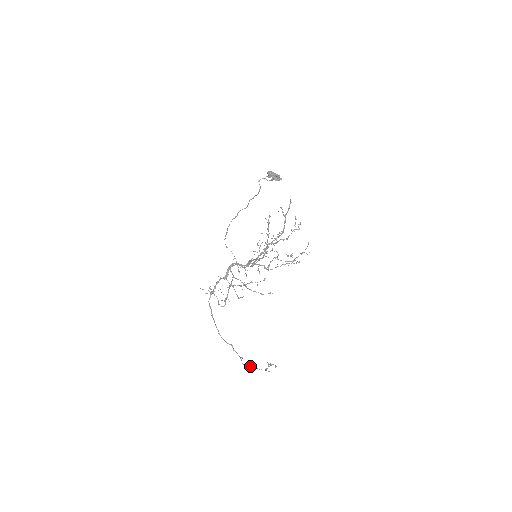
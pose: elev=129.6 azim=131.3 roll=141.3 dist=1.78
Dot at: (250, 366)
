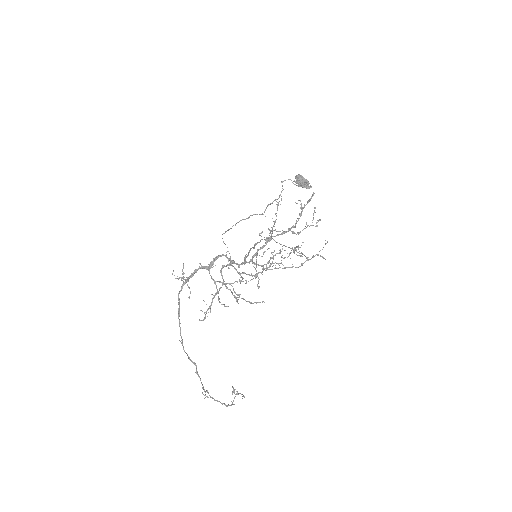
Dot at: occluded
